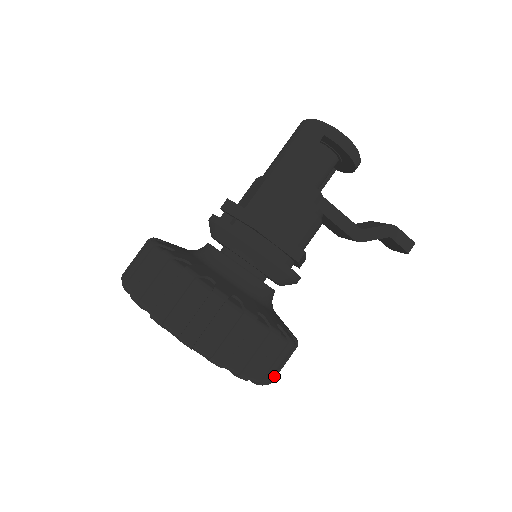
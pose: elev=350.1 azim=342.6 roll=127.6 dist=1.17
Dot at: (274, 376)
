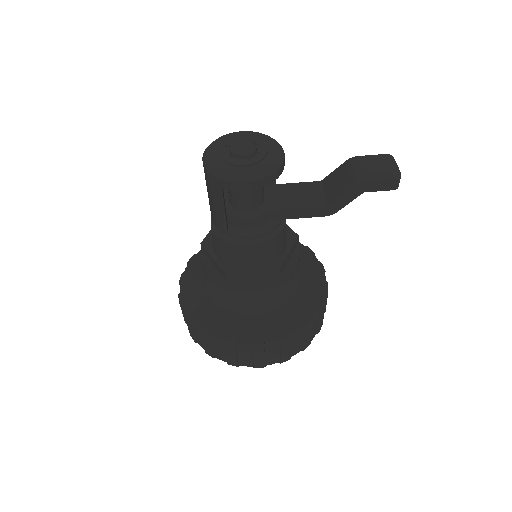
Dot at: (318, 329)
